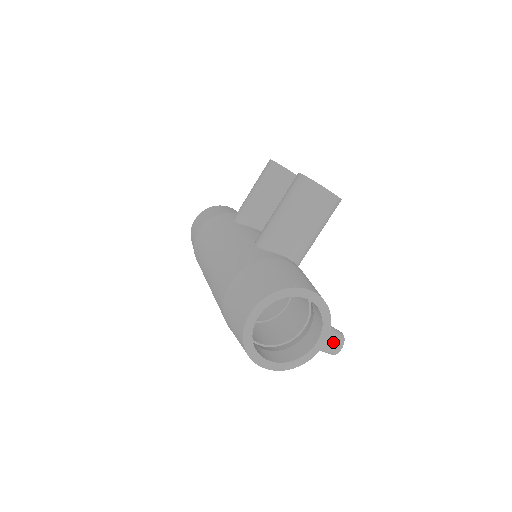
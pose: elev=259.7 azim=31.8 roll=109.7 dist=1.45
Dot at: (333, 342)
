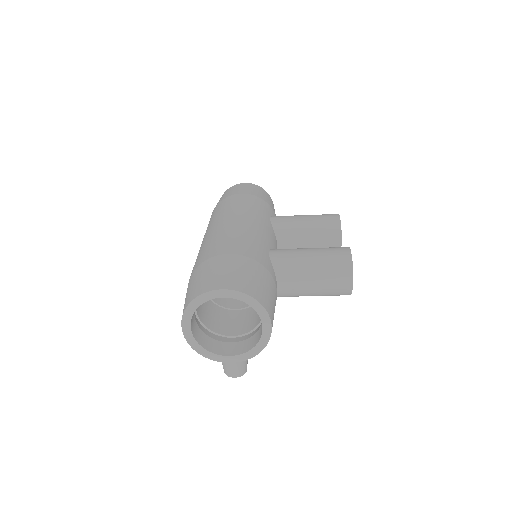
Dot at: (237, 367)
